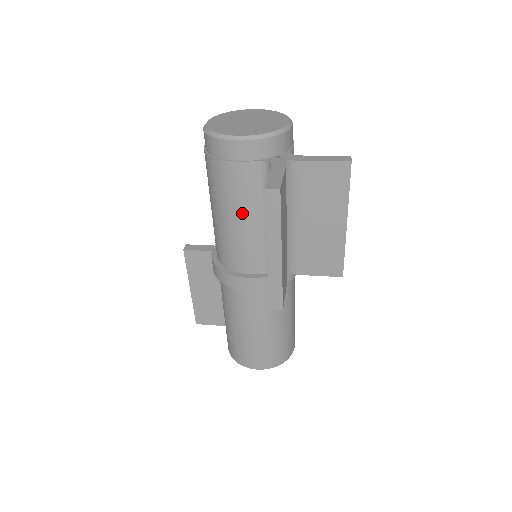
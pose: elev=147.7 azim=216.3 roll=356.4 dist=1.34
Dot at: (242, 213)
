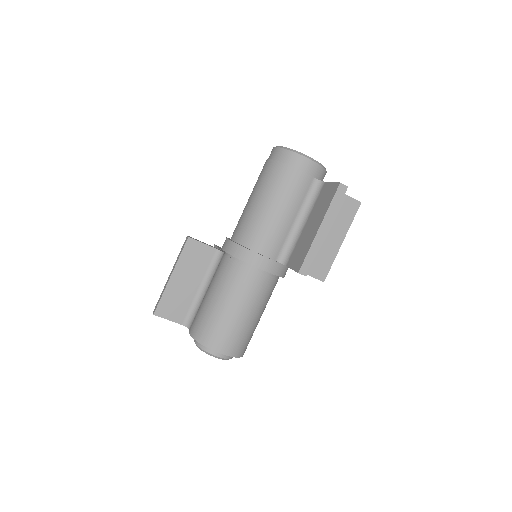
Dot at: (287, 207)
